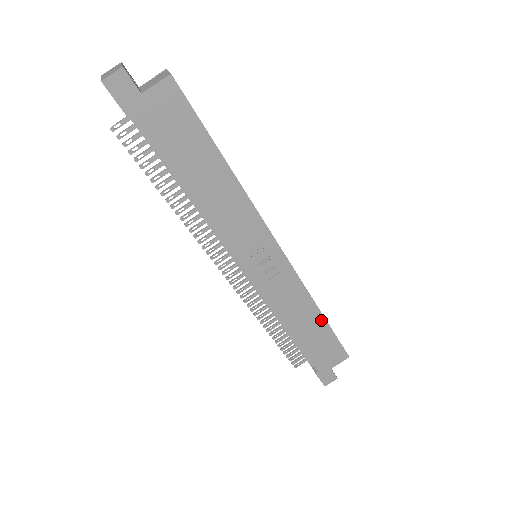
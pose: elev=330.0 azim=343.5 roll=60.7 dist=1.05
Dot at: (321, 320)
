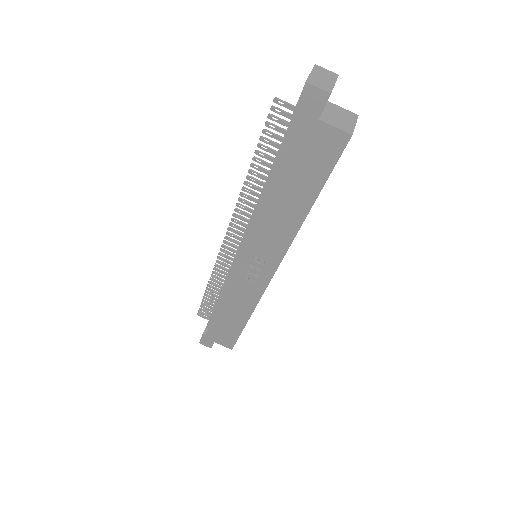
Dot at: (243, 322)
